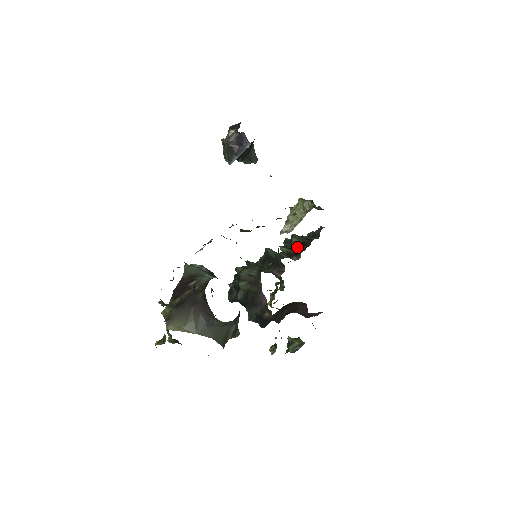
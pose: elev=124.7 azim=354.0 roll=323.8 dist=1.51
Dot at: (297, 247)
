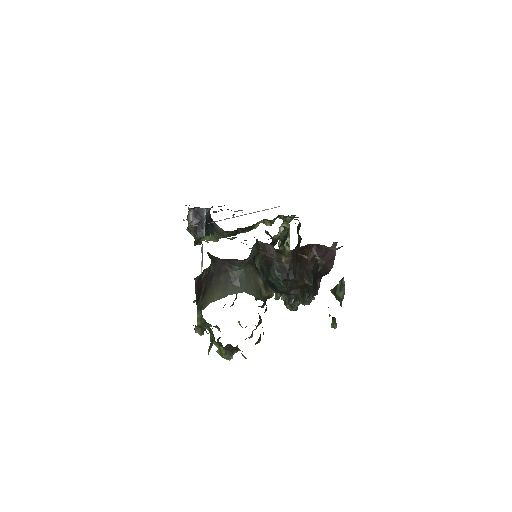
Dot at: (286, 234)
